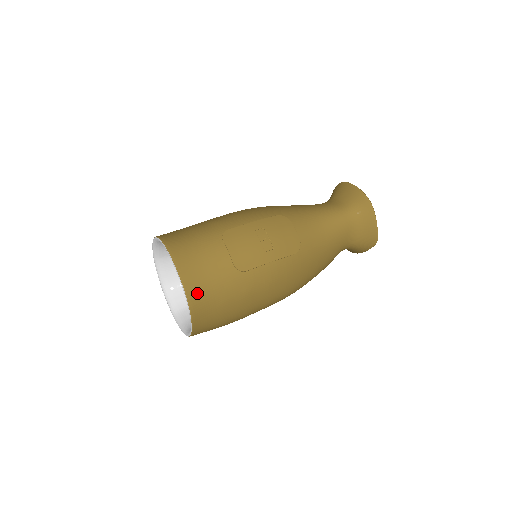
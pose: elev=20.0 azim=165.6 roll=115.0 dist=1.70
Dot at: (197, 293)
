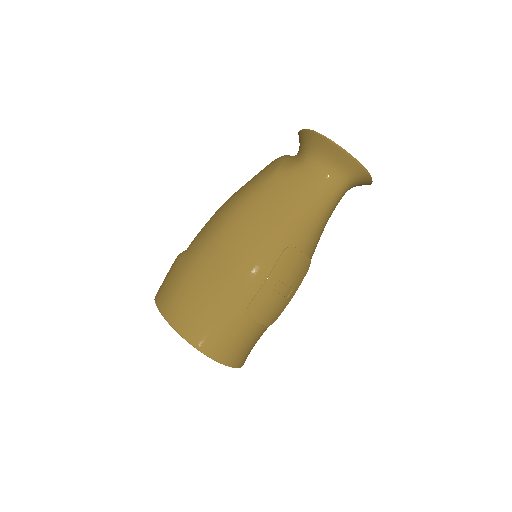
Dot at: (246, 358)
